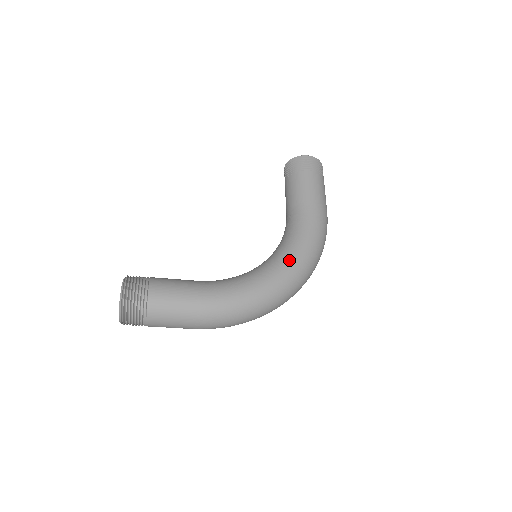
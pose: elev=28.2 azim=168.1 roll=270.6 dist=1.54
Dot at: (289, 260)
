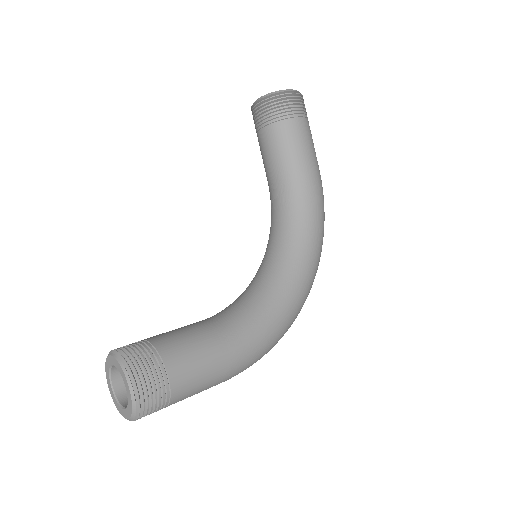
Dot at: (305, 262)
